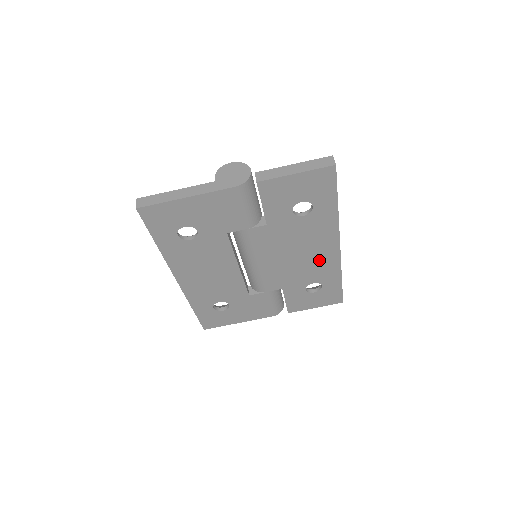
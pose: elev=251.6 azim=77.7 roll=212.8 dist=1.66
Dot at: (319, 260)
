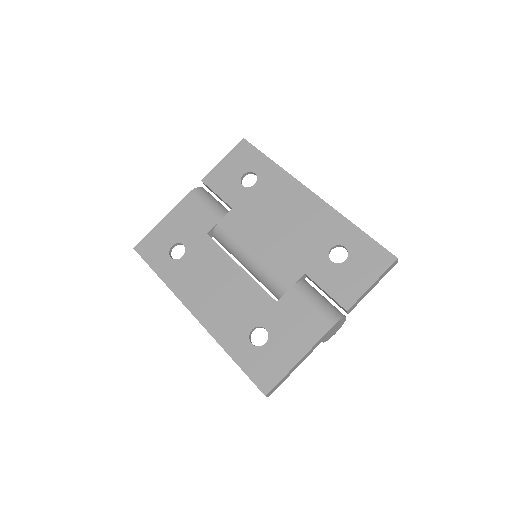
Dot at: (309, 217)
